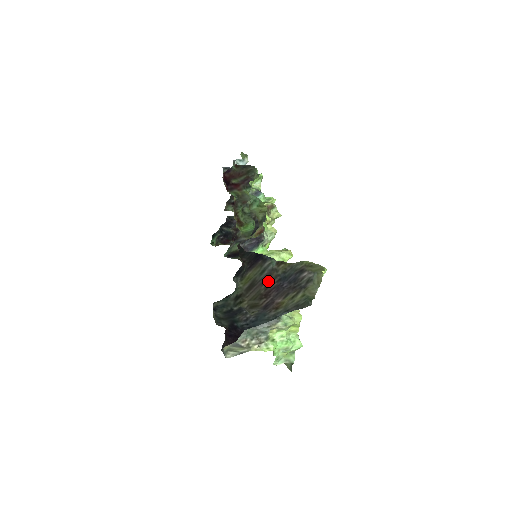
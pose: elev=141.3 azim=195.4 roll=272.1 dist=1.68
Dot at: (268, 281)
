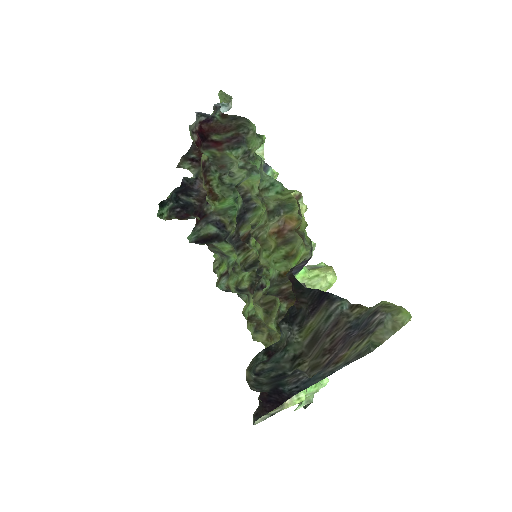
Dot at: (335, 331)
